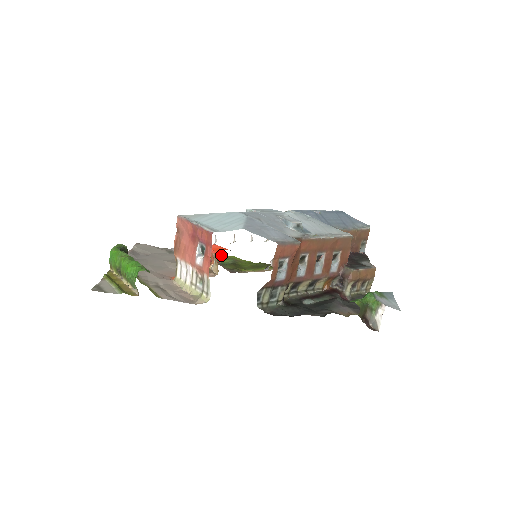
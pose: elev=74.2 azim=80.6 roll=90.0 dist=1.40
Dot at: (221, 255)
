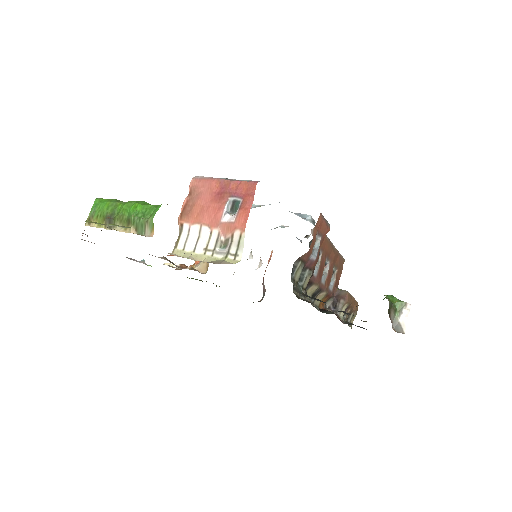
Dot at: occluded
